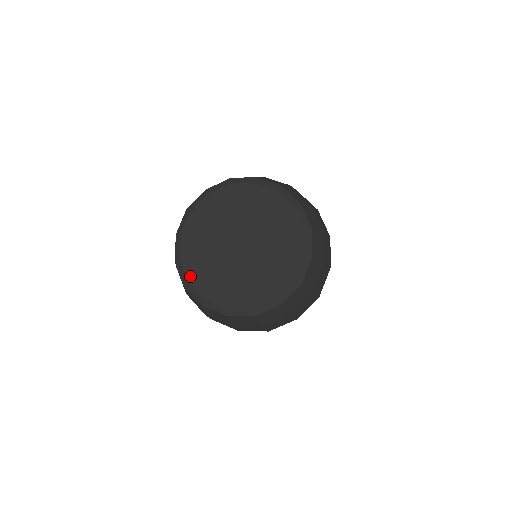
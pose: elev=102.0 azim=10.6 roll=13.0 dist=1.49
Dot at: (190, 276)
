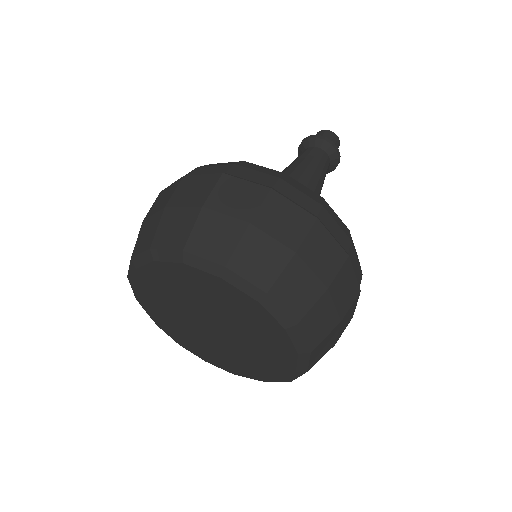
Dot at: (157, 323)
